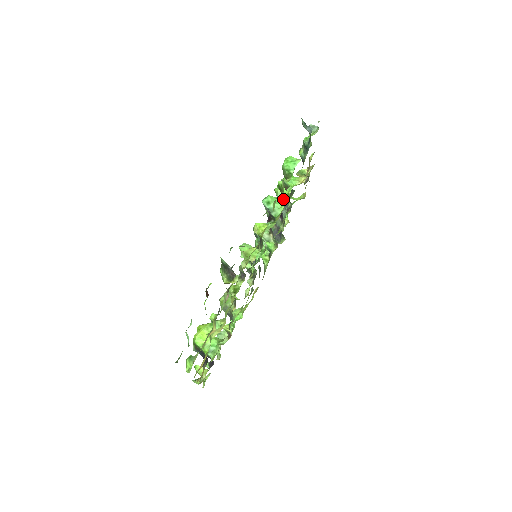
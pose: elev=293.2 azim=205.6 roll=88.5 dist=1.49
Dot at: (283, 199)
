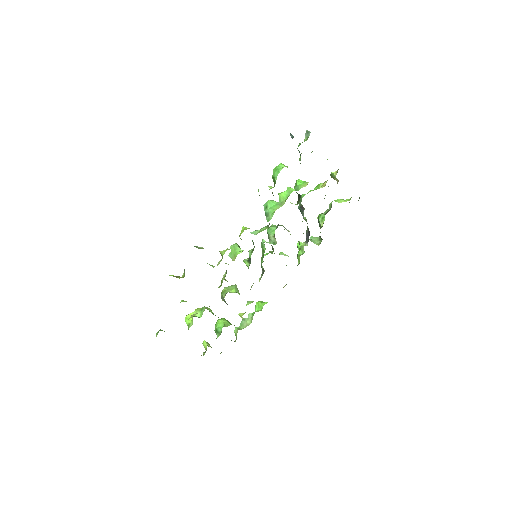
Dot at: (280, 205)
